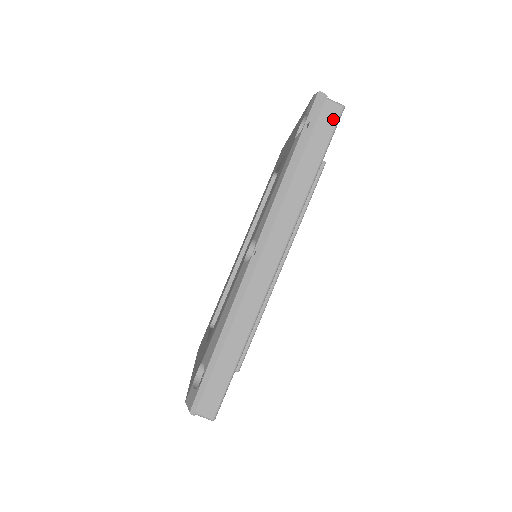
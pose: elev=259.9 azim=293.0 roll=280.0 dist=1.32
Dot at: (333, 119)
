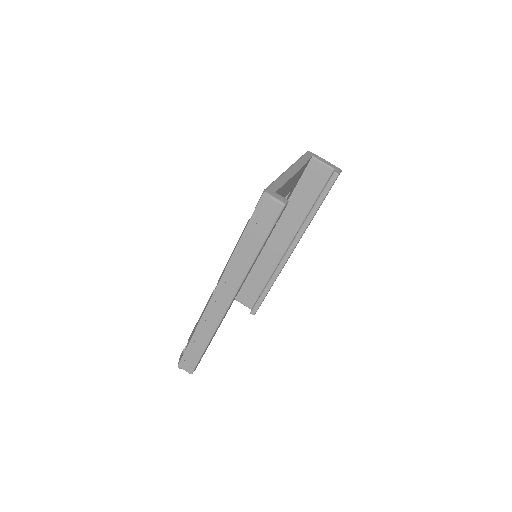
Dot at: (275, 214)
